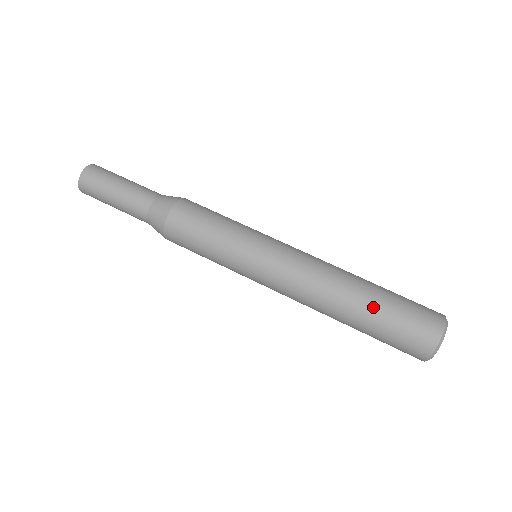
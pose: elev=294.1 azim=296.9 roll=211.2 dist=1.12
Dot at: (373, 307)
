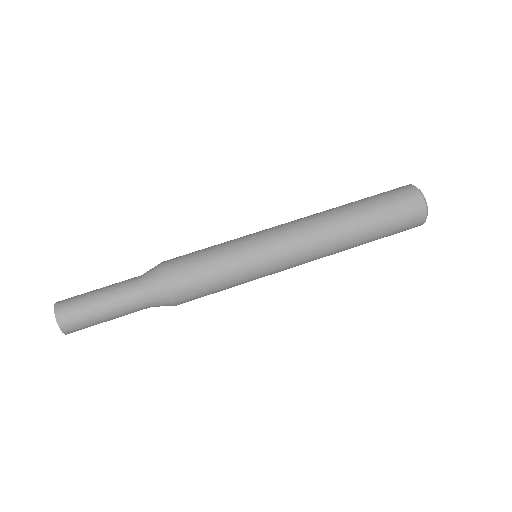
Dot at: (366, 209)
